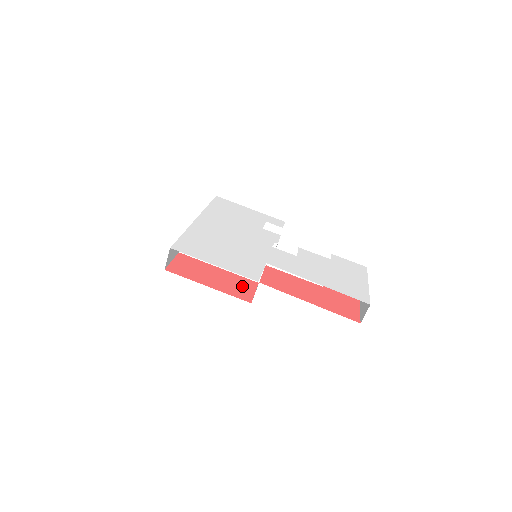
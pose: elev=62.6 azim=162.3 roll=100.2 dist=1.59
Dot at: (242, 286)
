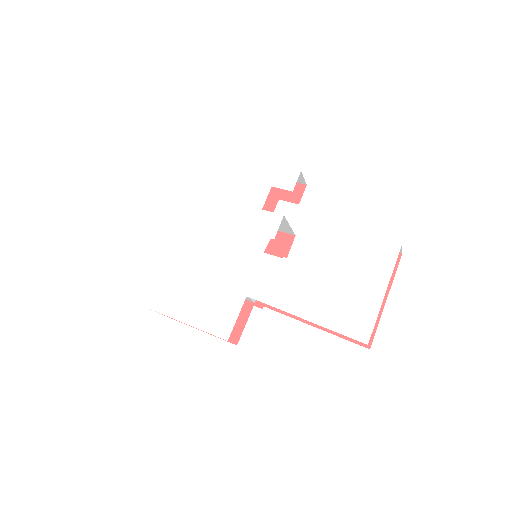
Dot at: occluded
